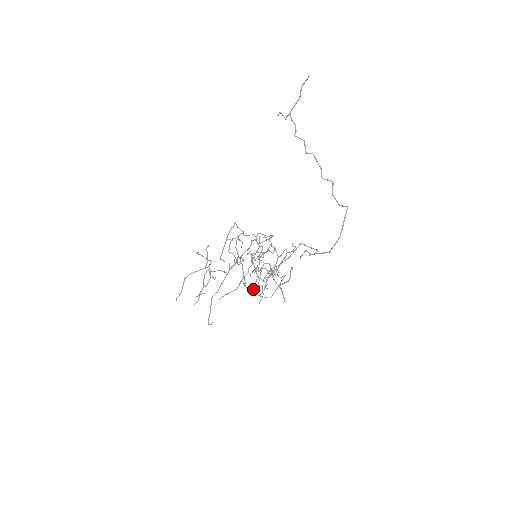
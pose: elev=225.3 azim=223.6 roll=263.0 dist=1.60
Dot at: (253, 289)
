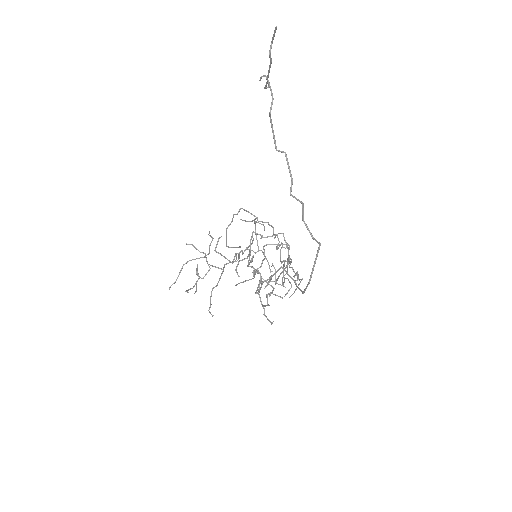
Dot at: (260, 289)
